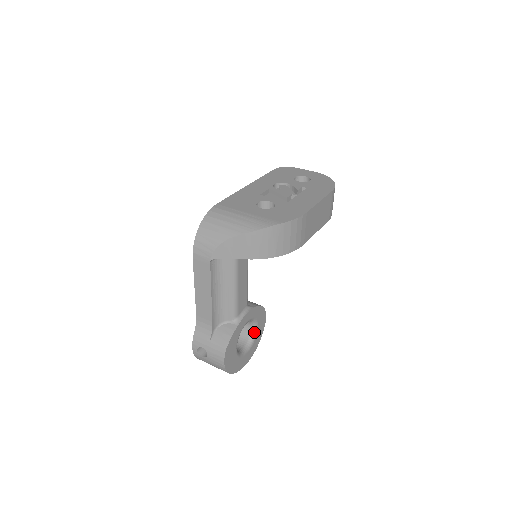
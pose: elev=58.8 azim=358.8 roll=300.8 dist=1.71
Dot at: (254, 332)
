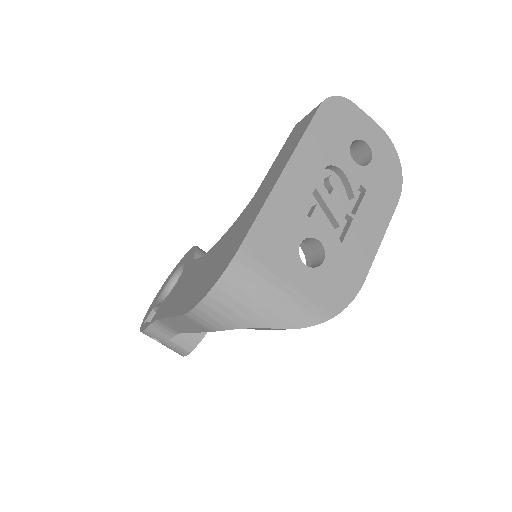
Dot at: occluded
